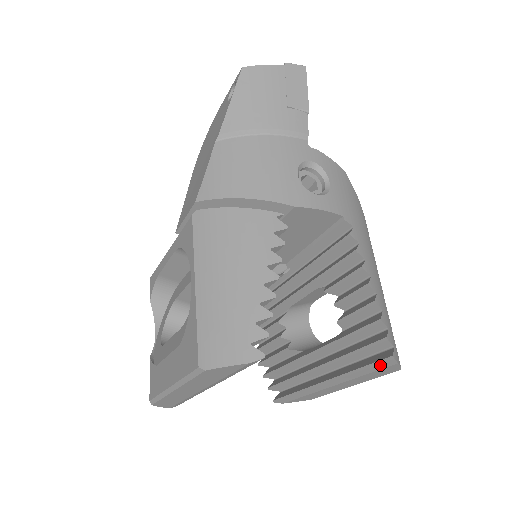
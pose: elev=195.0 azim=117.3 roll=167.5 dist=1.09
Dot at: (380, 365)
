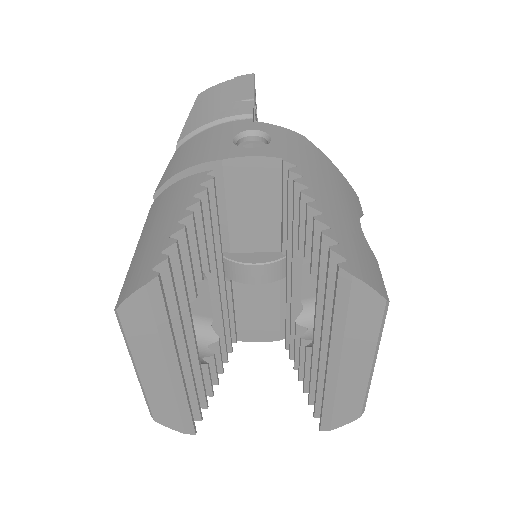
Dot at: (340, 289)
